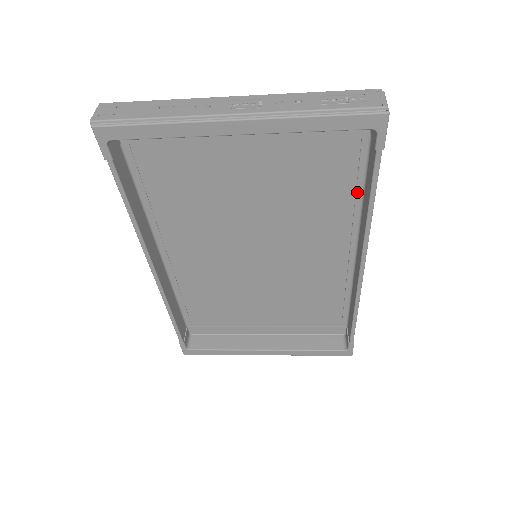
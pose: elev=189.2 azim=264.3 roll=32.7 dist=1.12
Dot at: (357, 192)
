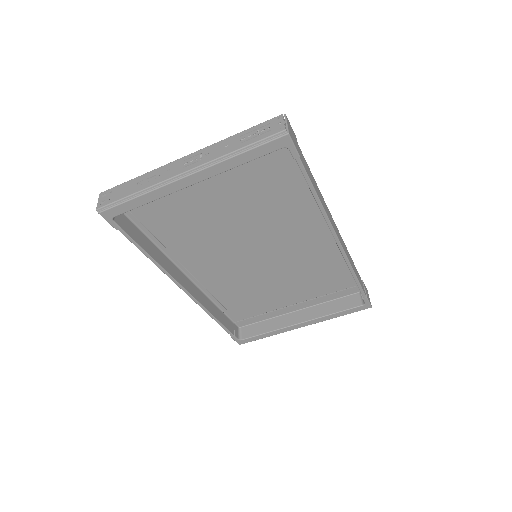
Dot at: (306, 187)
